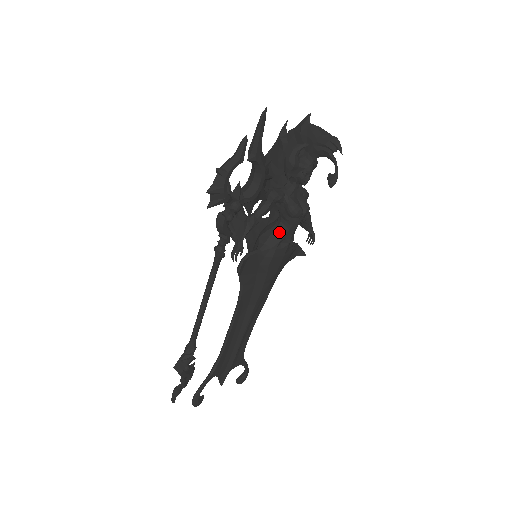
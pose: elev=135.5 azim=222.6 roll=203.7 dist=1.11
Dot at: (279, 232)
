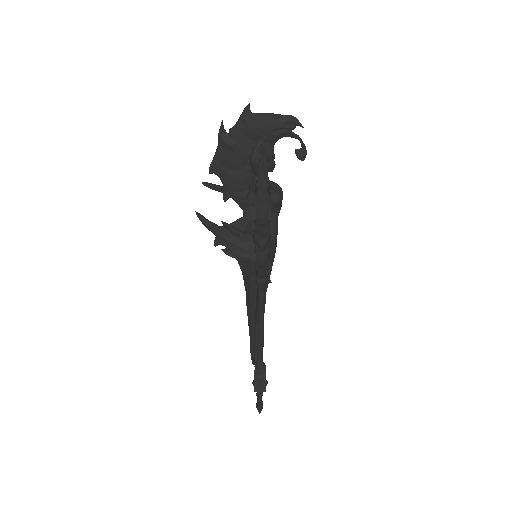
Dot at: (270, 224)
